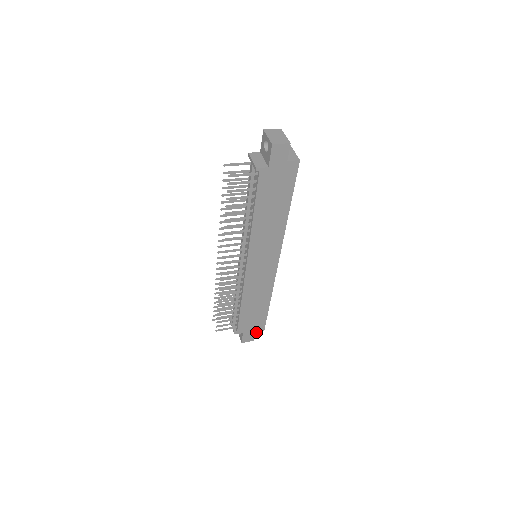
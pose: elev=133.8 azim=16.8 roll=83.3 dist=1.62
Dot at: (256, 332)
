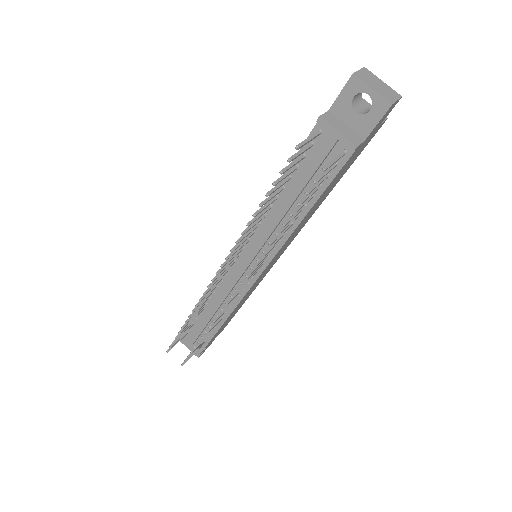
Dot at: occluded
